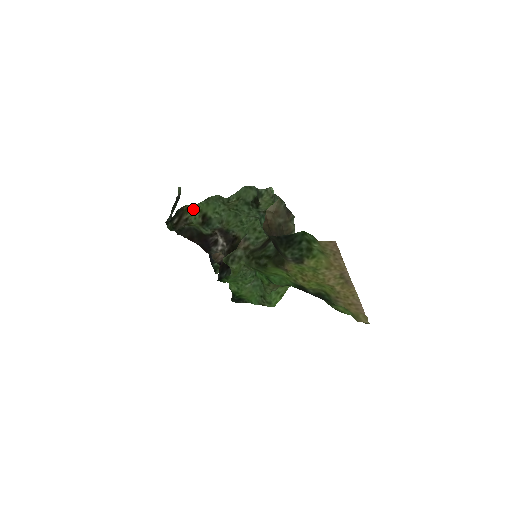
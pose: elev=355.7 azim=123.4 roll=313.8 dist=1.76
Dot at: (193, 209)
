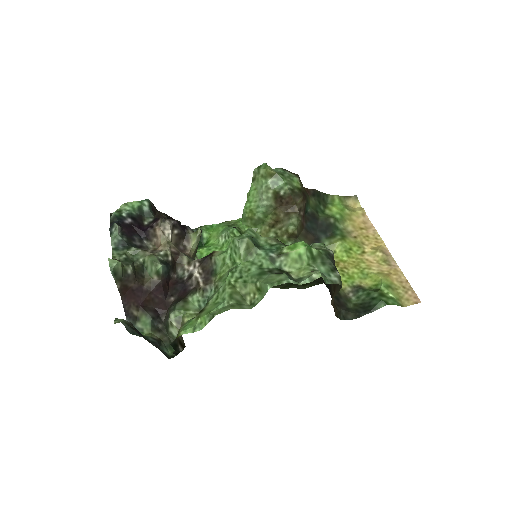
Dot at: (188, 326)
